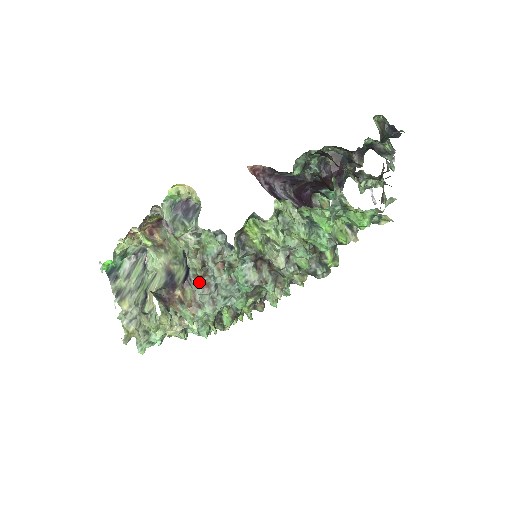
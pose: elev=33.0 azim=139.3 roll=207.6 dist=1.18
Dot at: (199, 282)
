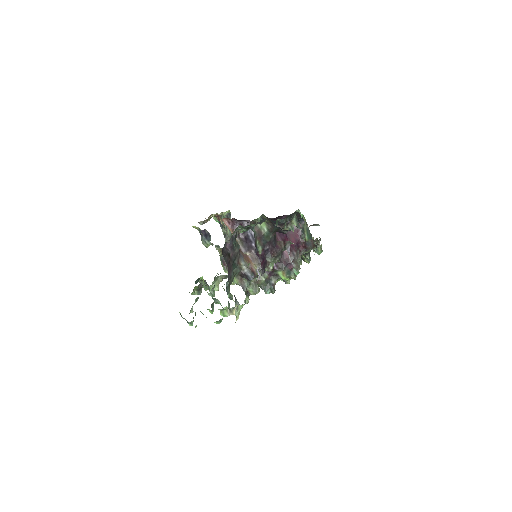
Dot at: occluded
